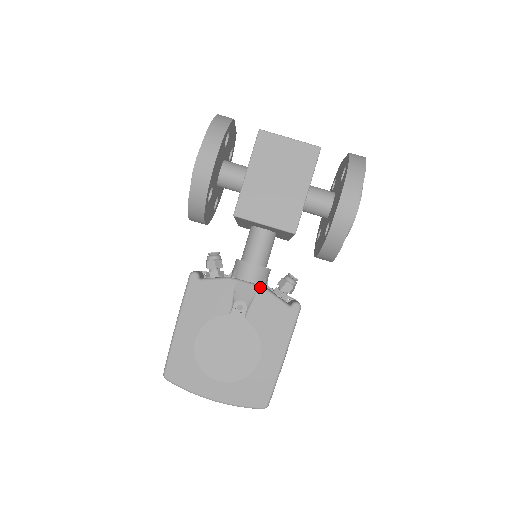
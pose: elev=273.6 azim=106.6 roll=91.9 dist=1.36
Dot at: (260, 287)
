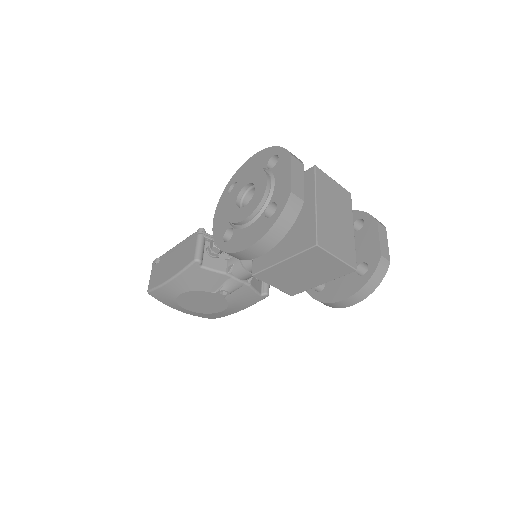
Dot at: (246, 284)
